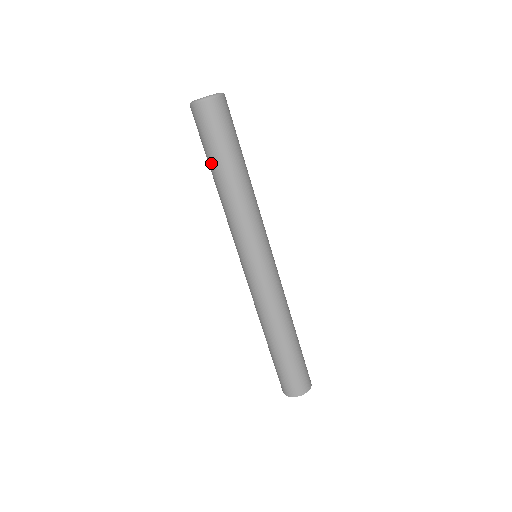
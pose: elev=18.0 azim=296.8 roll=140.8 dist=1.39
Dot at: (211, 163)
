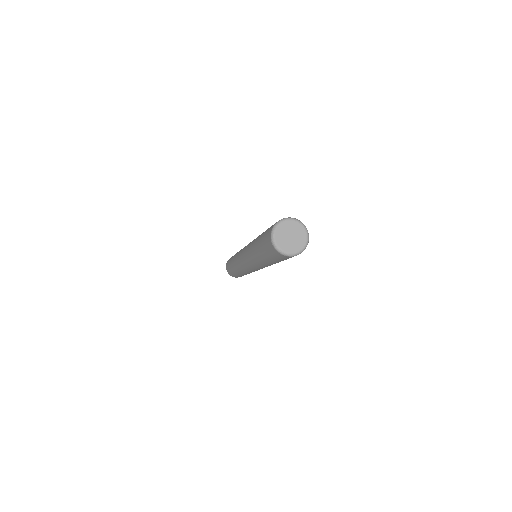
Dot at: (269, 261)
